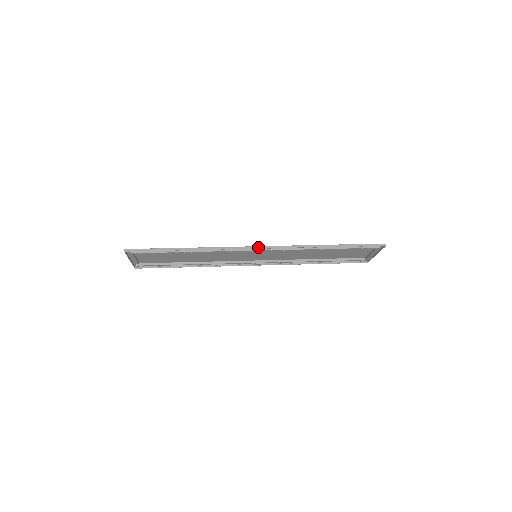
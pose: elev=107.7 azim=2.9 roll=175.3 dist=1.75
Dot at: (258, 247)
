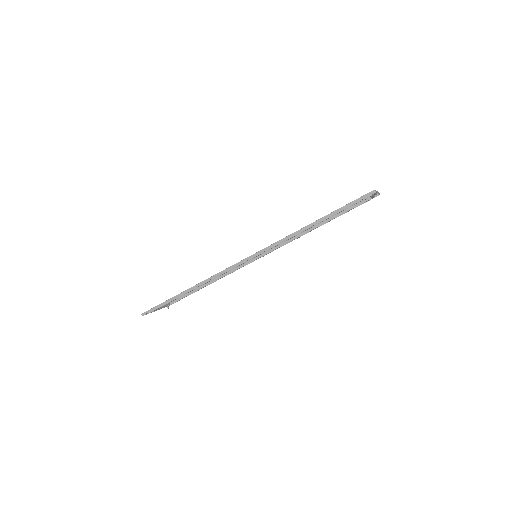
Dot at: (245, 260)
